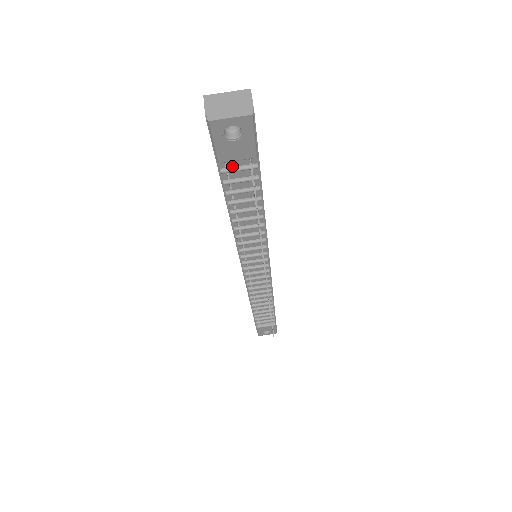
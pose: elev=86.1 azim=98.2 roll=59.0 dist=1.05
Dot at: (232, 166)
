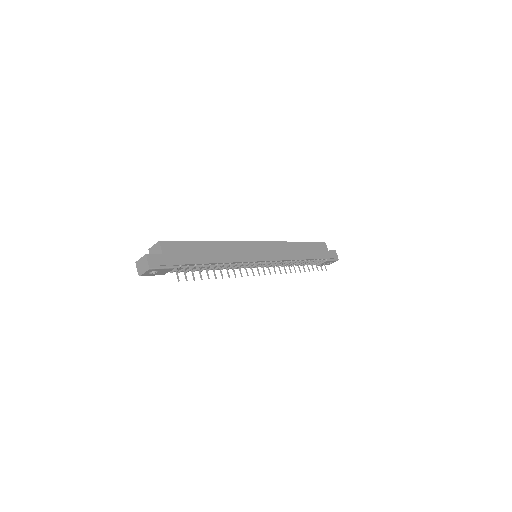
Dot at: (173, 270)
